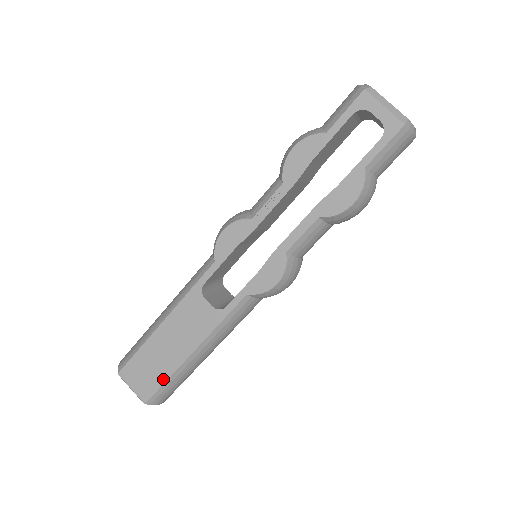
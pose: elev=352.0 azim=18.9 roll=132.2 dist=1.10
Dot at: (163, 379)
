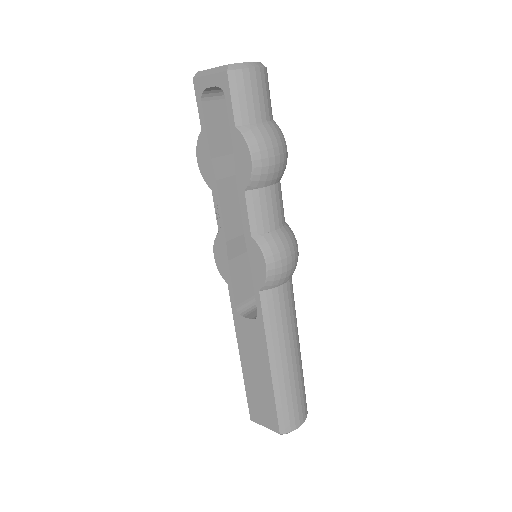
Dot at: (273, 404)
